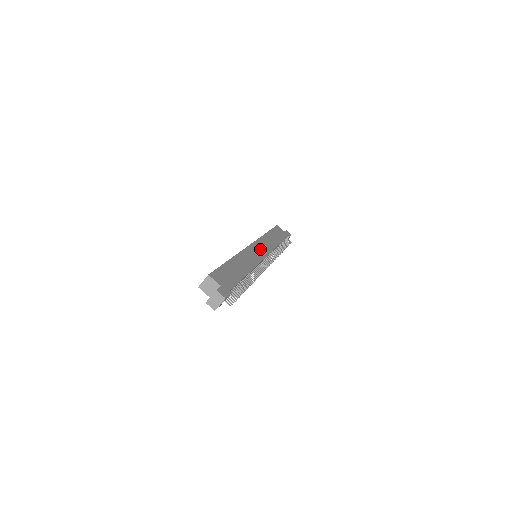
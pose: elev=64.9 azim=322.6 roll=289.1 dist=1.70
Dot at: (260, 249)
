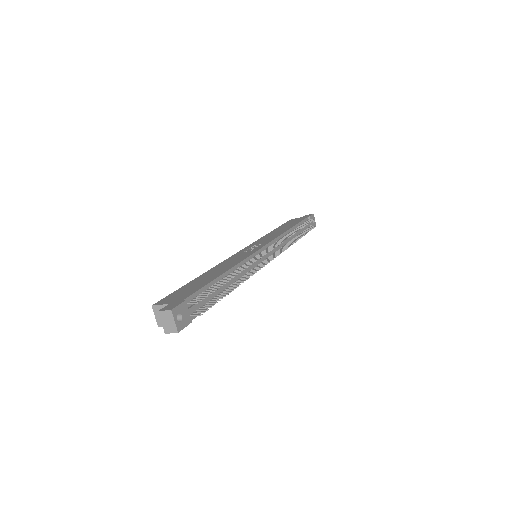
Dot at: (255, 247)
